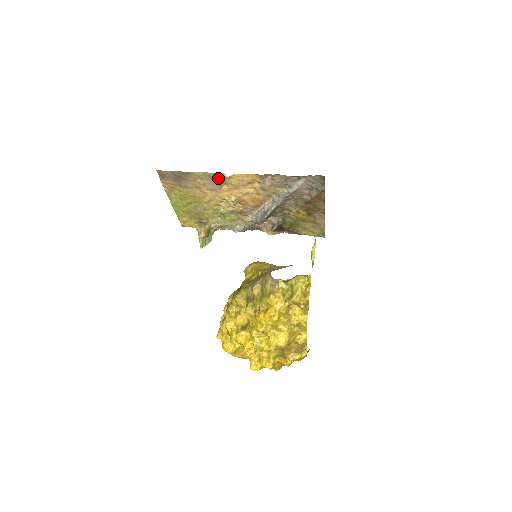
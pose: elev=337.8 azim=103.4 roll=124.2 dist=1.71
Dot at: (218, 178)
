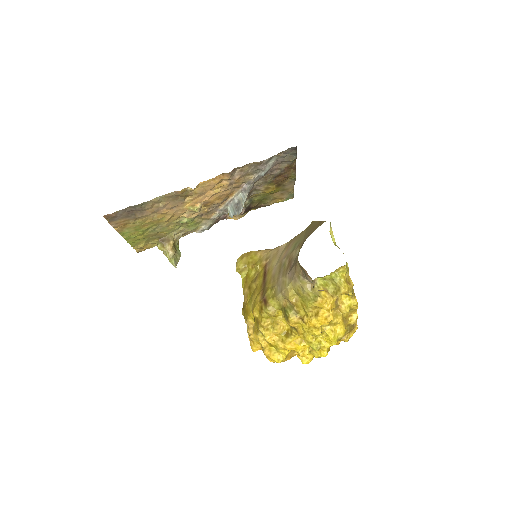
Dot at: (180, 194)
